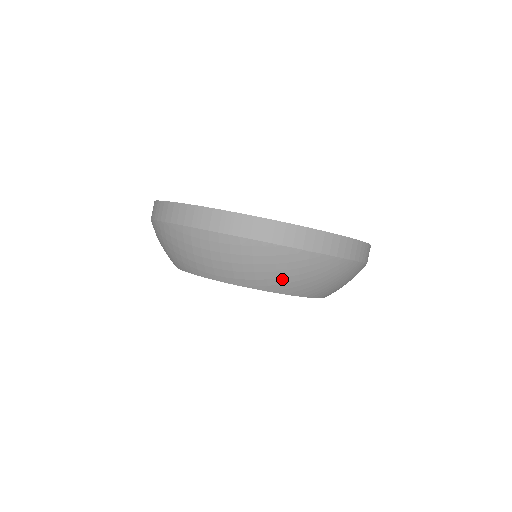
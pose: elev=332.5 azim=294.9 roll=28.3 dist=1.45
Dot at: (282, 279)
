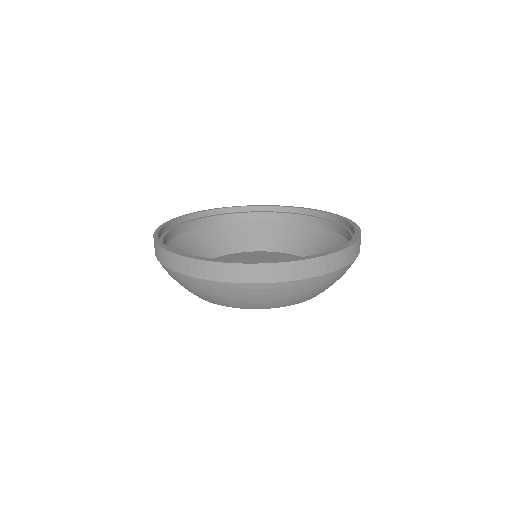
Dot at: occluded
